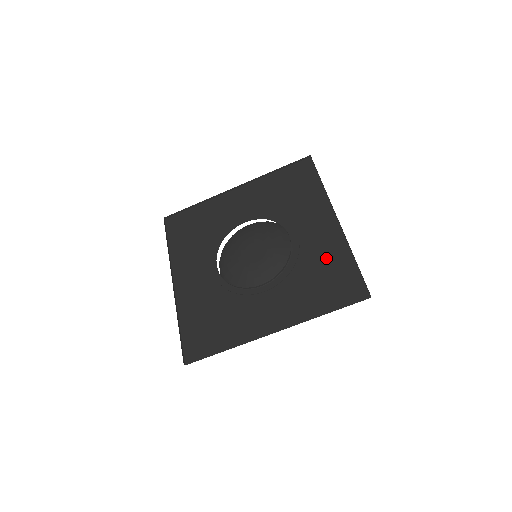
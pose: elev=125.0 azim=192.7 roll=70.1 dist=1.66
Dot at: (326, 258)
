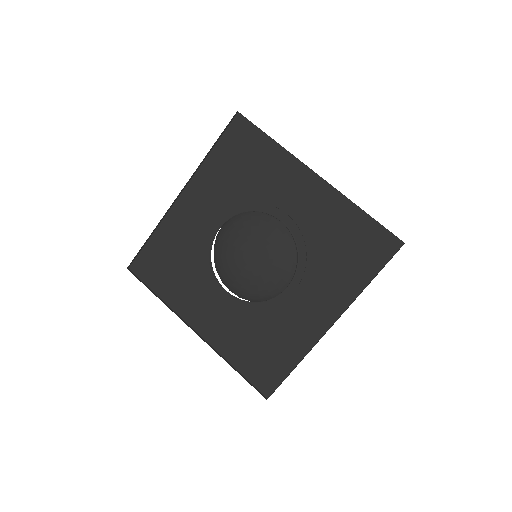
Dot at: (333, 225)
